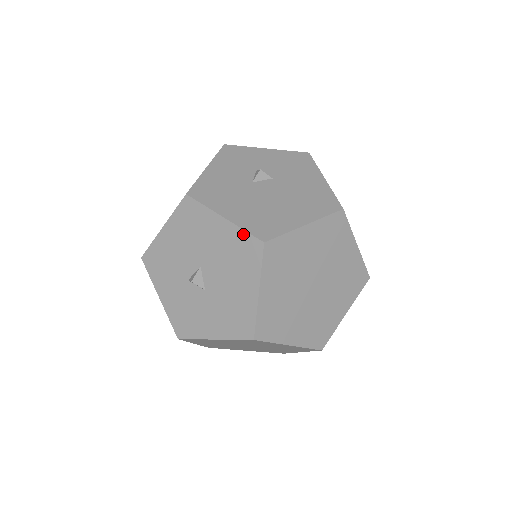
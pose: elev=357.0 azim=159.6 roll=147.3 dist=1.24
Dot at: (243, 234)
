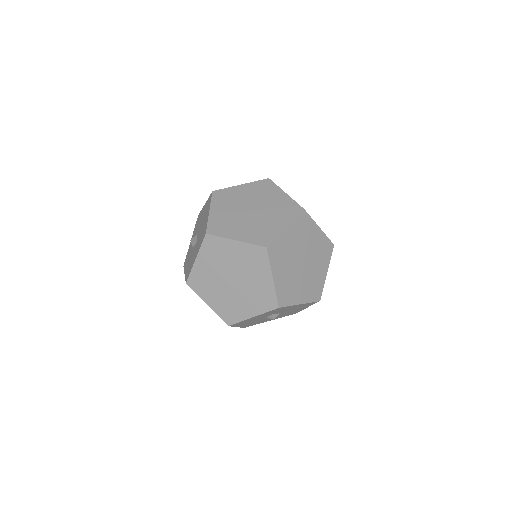
Dot at: (208, 199)
